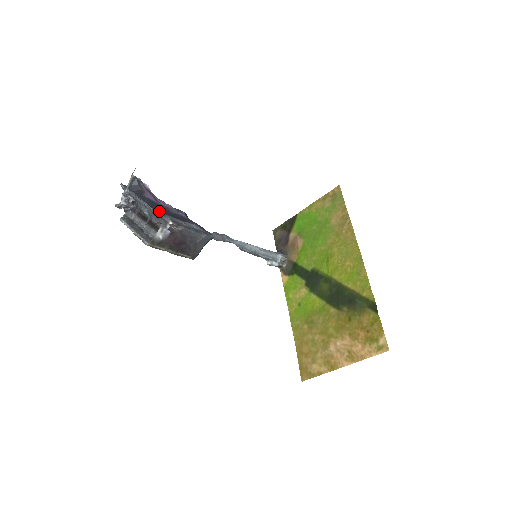
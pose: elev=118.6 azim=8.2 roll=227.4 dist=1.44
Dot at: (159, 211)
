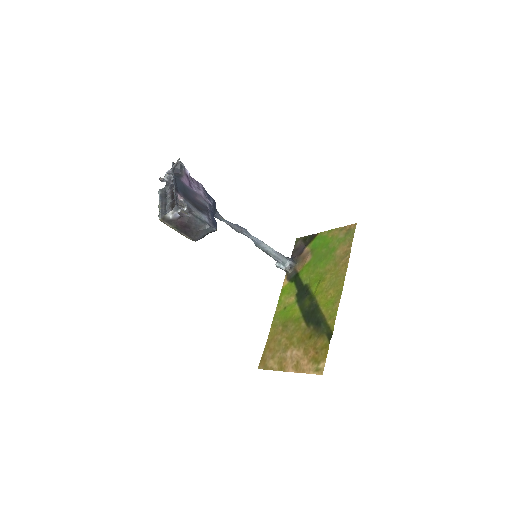
Dot at: (182, 196)
